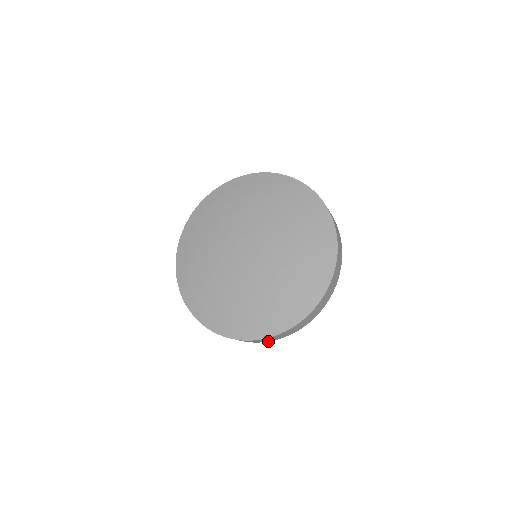
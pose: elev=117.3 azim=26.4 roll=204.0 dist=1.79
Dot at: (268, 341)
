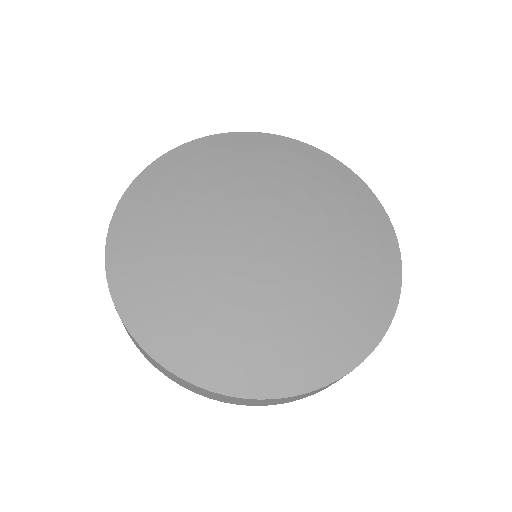
Dot at: occluded
